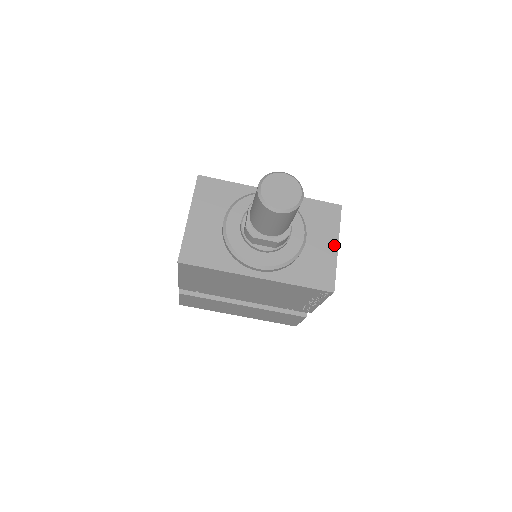
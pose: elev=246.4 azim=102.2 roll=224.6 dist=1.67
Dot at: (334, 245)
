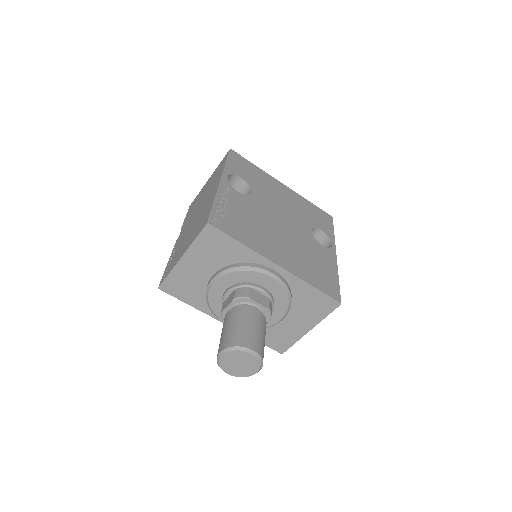
Dot at: (308, 328)
